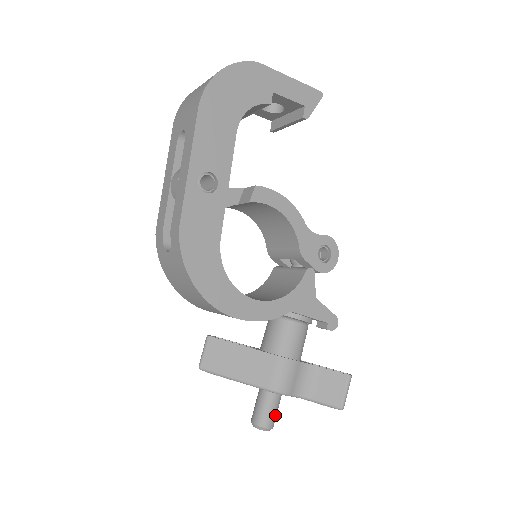
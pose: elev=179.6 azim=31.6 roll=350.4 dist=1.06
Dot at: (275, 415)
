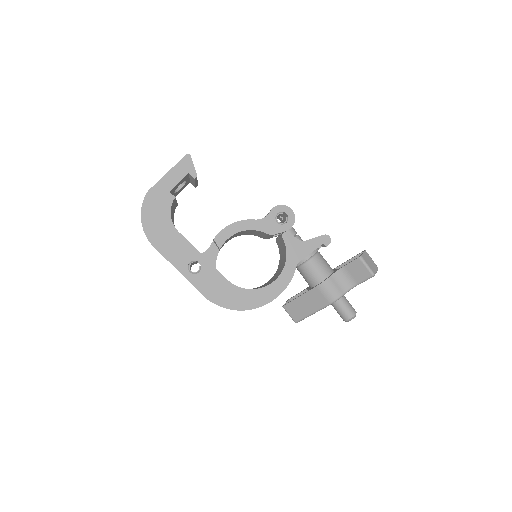
Dot at: (350, 308)
